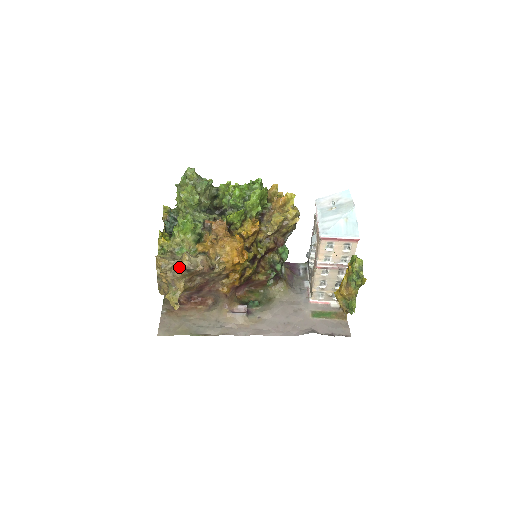
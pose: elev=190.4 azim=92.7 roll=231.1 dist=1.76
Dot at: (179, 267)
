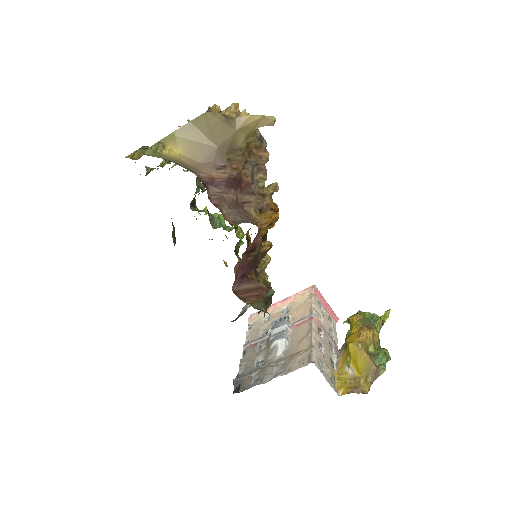
Dot at: occluded
